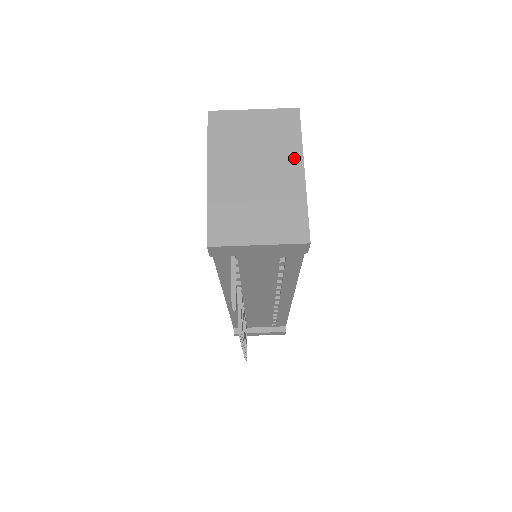
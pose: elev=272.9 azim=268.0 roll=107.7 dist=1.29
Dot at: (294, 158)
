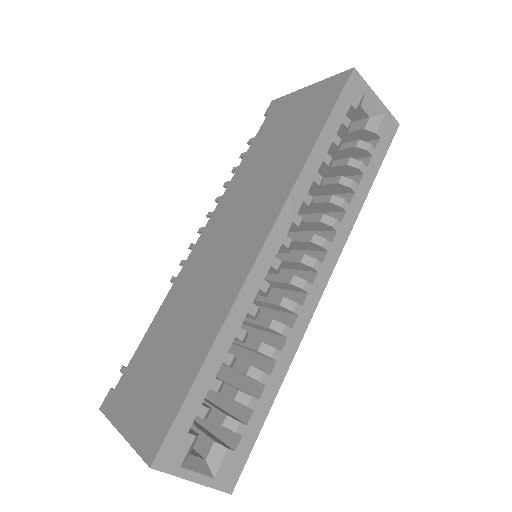
Dot at: occluded
